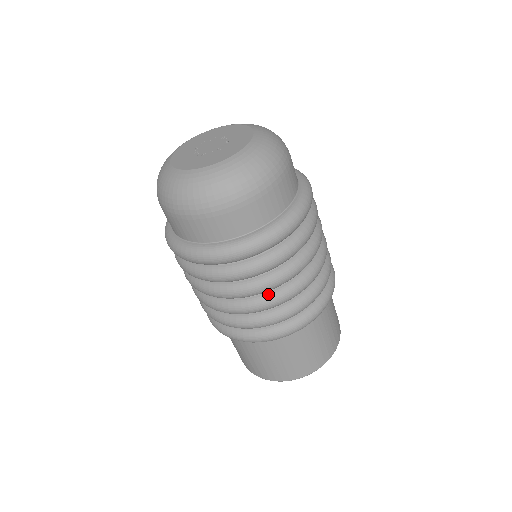
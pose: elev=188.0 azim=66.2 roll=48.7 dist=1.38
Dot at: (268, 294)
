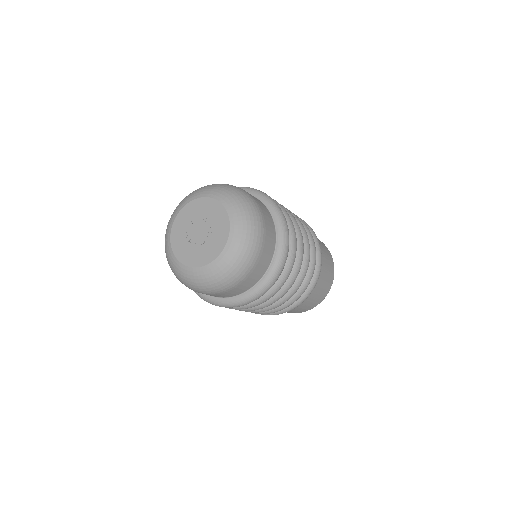
Dot at: occluded
